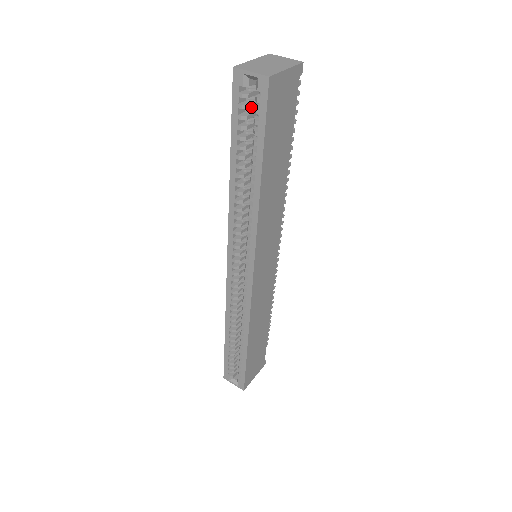
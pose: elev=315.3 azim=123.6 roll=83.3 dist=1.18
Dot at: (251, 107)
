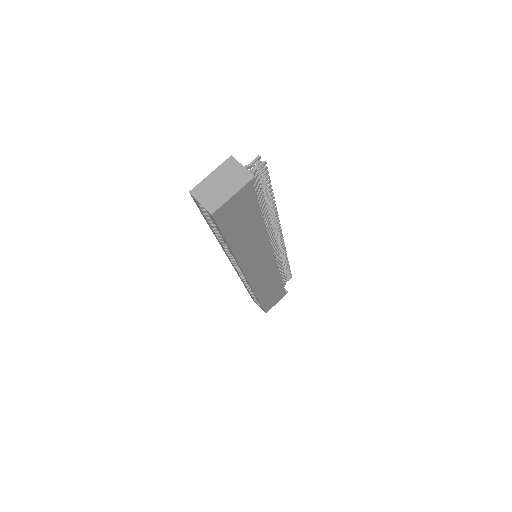
Dot at: occluded
